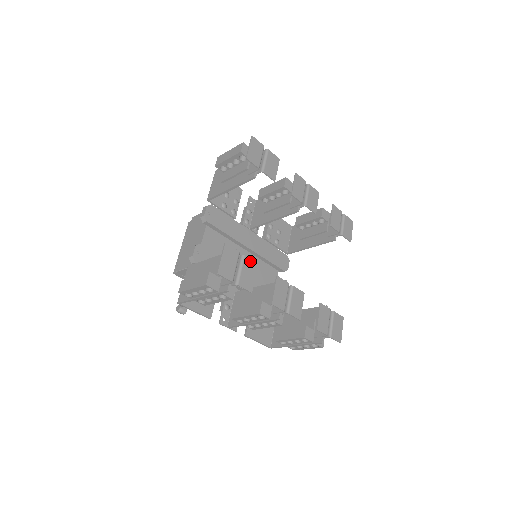
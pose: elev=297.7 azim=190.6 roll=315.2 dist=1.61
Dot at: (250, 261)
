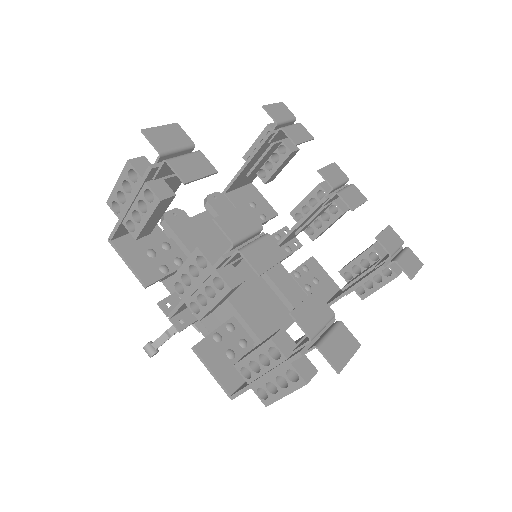
Dot at: (206, 161)
